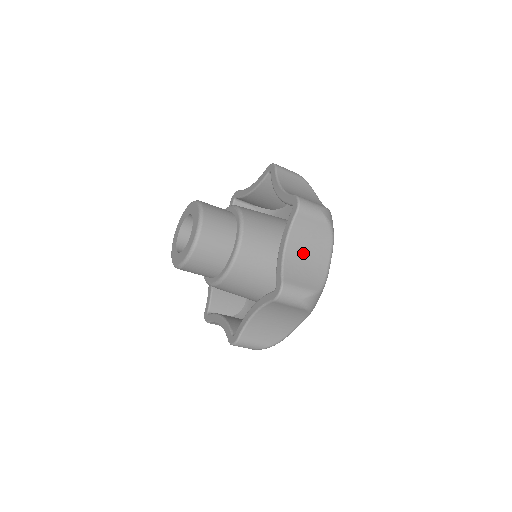
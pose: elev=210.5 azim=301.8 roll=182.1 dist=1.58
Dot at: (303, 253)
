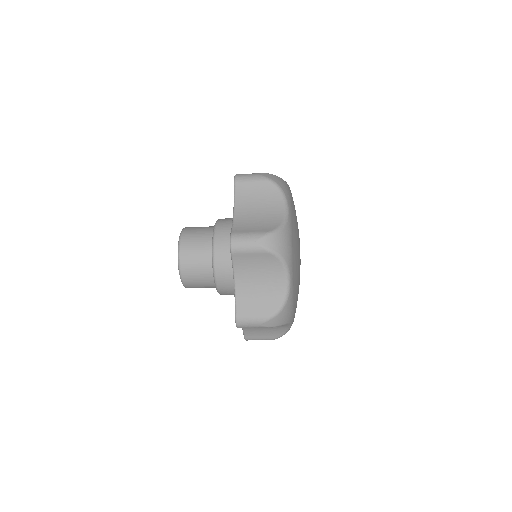
Dot at: (254, 211)
